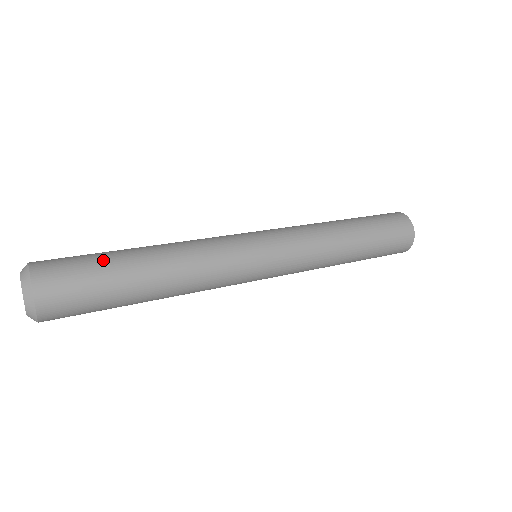
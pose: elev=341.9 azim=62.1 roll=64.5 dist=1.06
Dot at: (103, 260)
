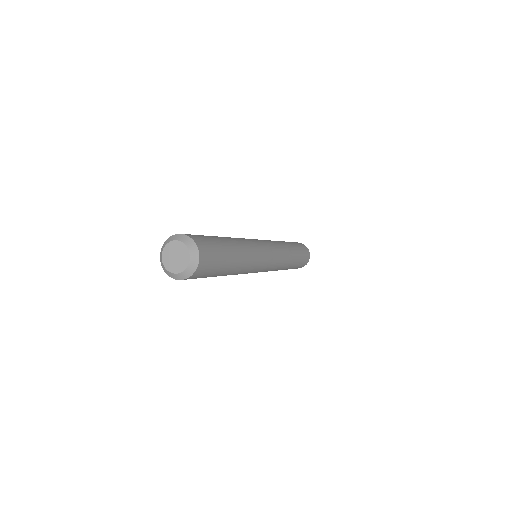
Dot at: occluded
